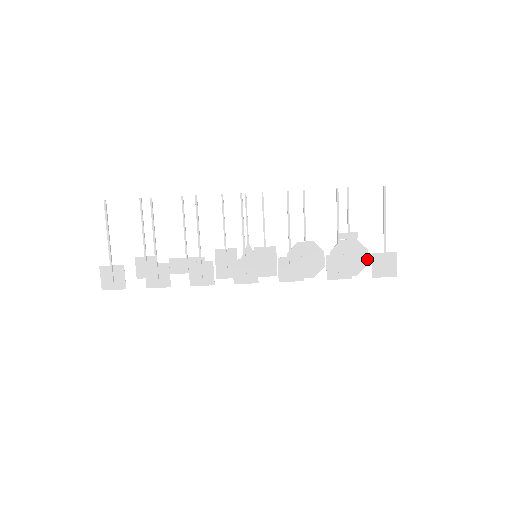
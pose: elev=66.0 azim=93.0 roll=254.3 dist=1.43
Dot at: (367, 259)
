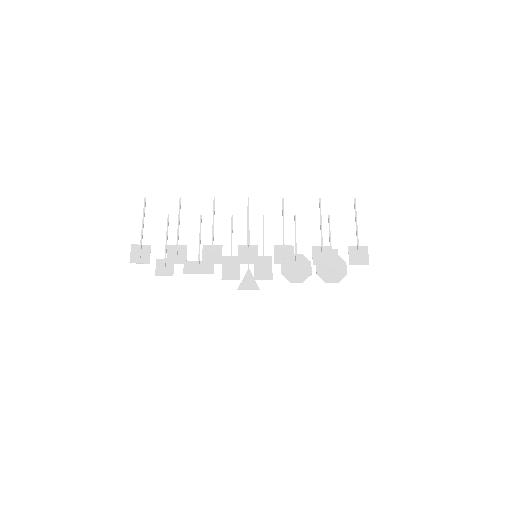
Dot at: (346, 270)
